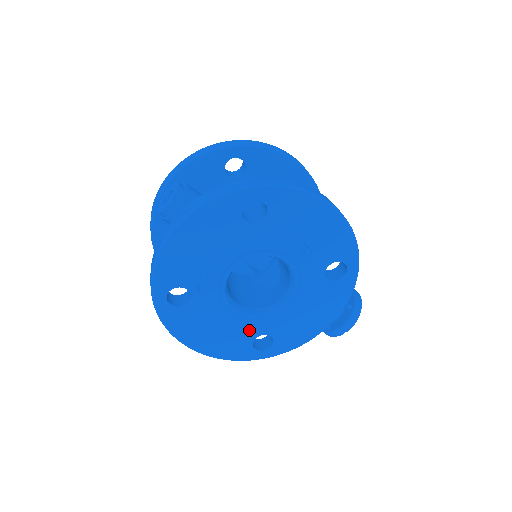
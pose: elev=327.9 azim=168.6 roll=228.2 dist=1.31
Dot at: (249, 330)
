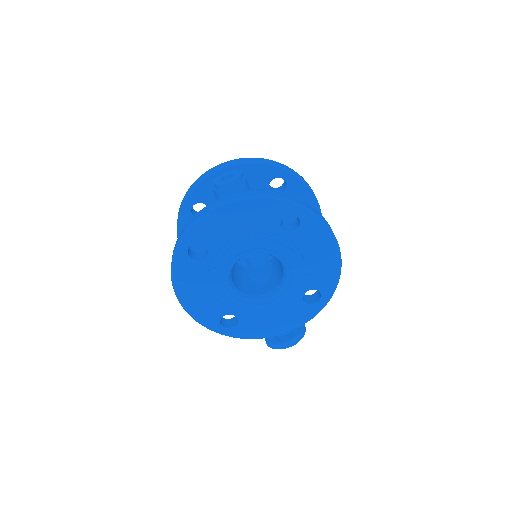
Dot at: (227, 305)
